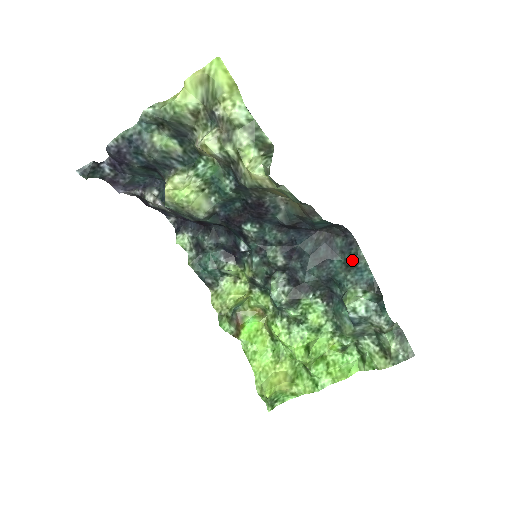
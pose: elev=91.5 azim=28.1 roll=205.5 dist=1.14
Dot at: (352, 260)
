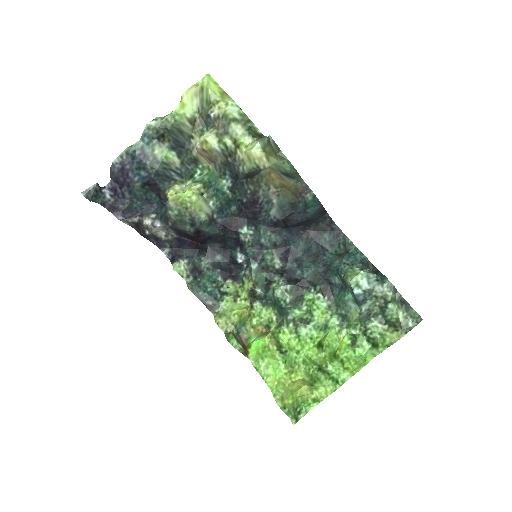
Dot at: (342, 249)
